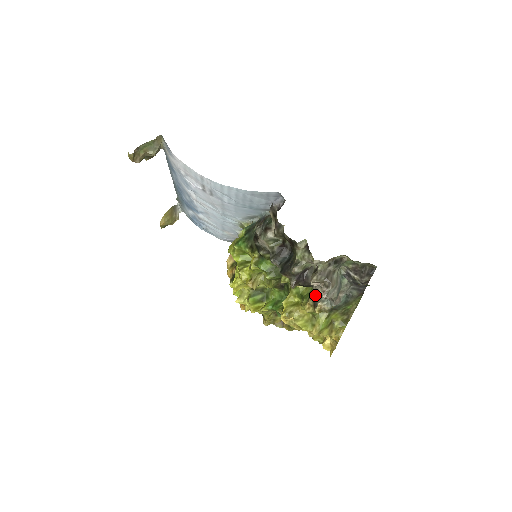
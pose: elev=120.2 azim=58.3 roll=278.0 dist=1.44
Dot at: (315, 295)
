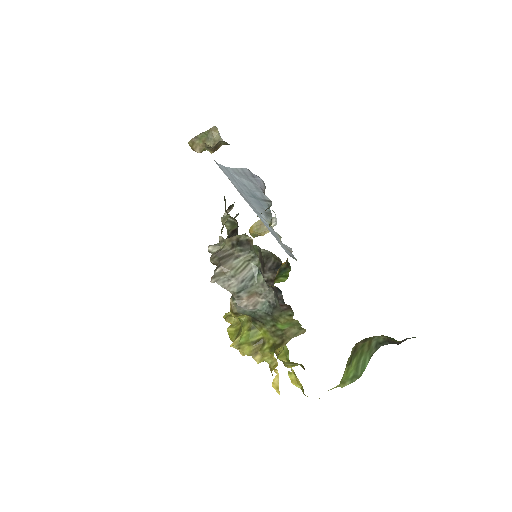
Dot at: occluded
